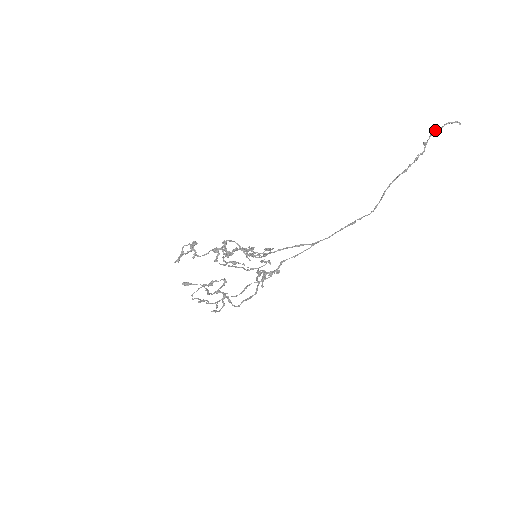
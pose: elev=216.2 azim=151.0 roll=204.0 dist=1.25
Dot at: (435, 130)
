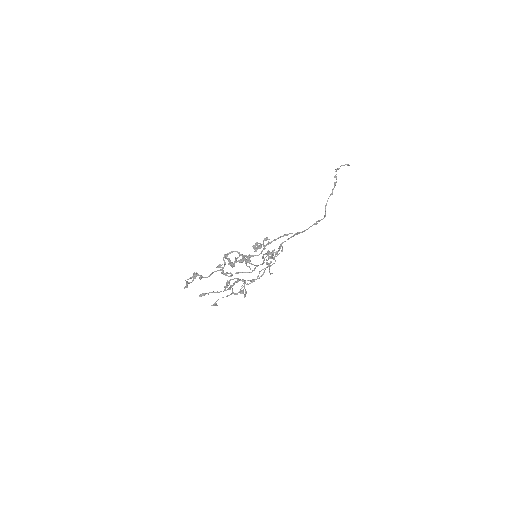
Dot at: (337, 169)
